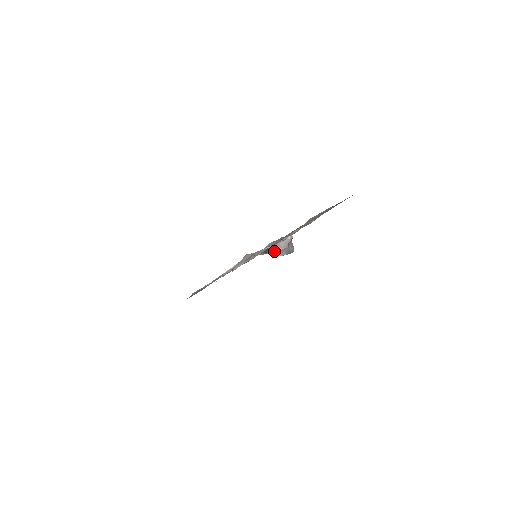
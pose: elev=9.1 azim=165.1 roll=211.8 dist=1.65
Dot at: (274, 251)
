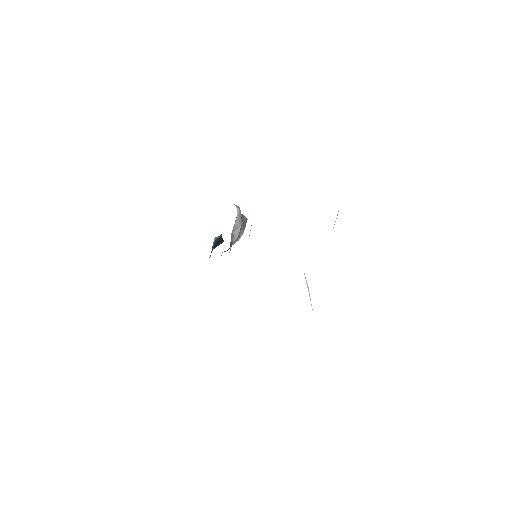
Dot at: (234, 239)
